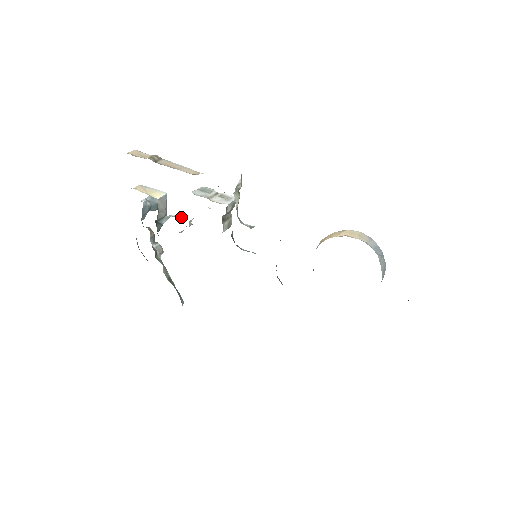
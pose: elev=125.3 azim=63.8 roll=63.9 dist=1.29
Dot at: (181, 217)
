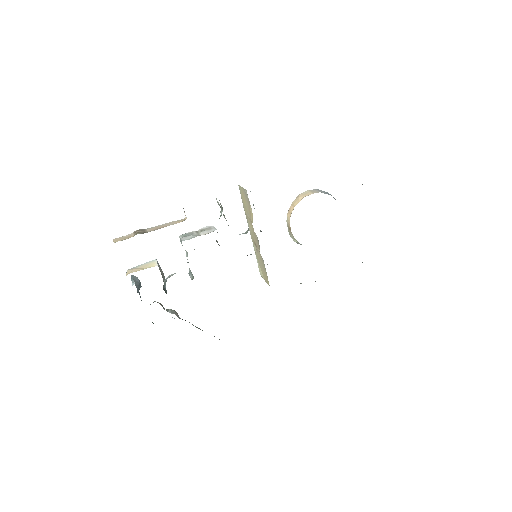
Dot at: occluded
